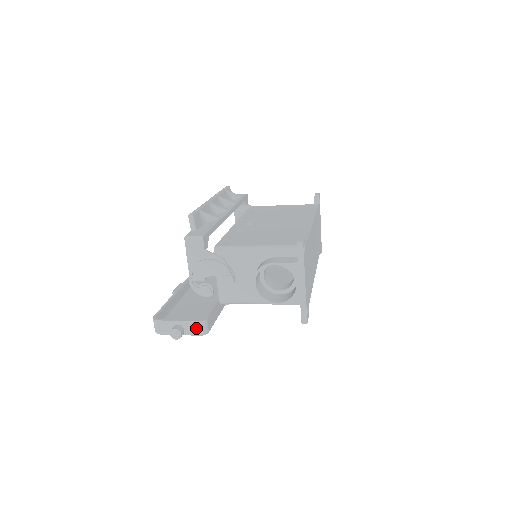
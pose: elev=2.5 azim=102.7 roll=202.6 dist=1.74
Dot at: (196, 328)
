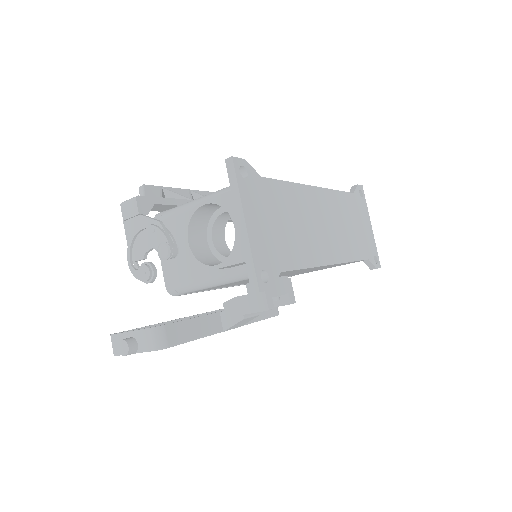
Dot at: (149, 339)
